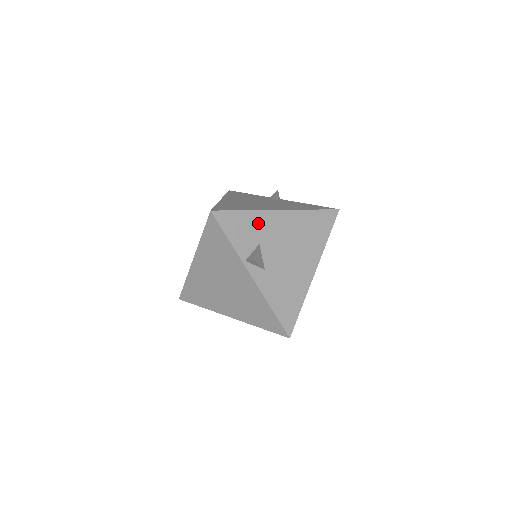
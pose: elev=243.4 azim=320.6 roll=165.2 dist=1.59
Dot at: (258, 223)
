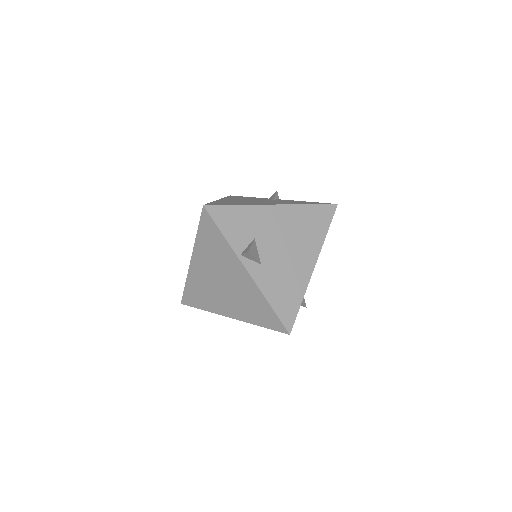
Dot at: (253, 217)
